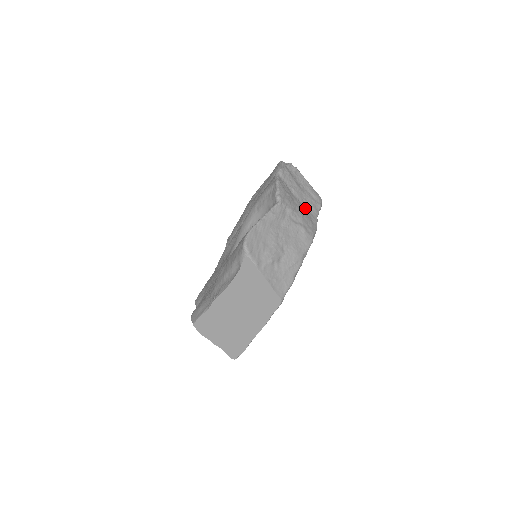
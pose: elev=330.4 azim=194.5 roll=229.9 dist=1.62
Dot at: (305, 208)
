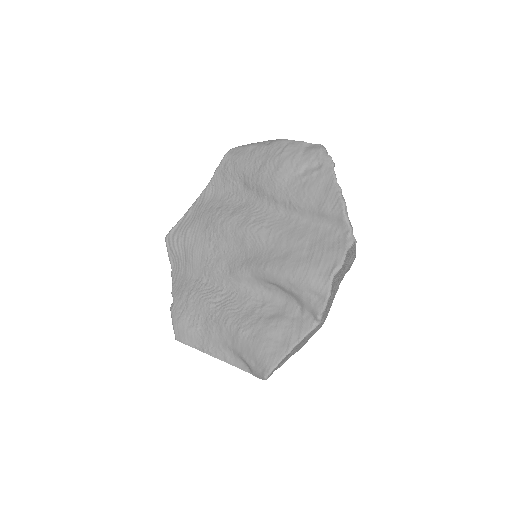
Dot at: (335, 288)
